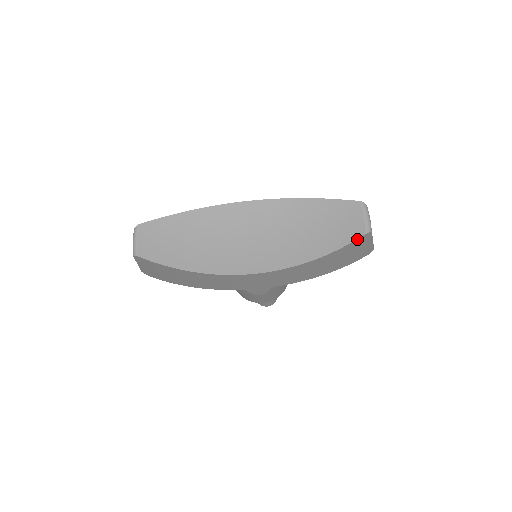
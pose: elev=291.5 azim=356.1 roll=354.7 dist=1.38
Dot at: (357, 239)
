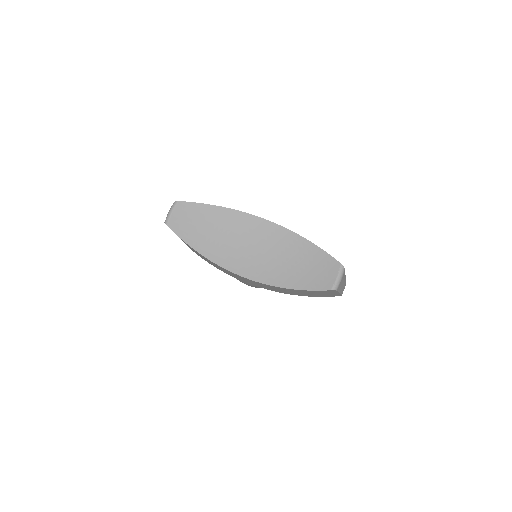
Dot at: (323, 290)
